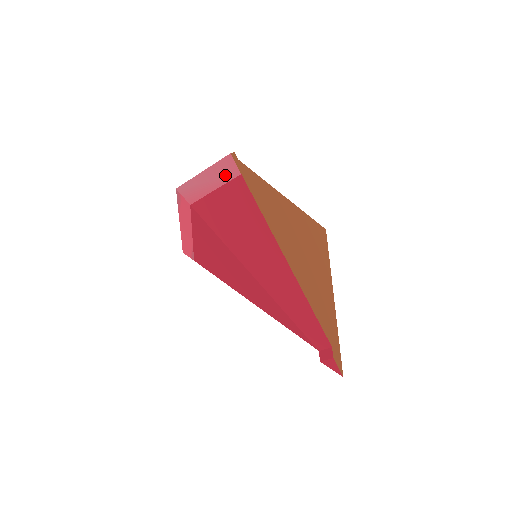
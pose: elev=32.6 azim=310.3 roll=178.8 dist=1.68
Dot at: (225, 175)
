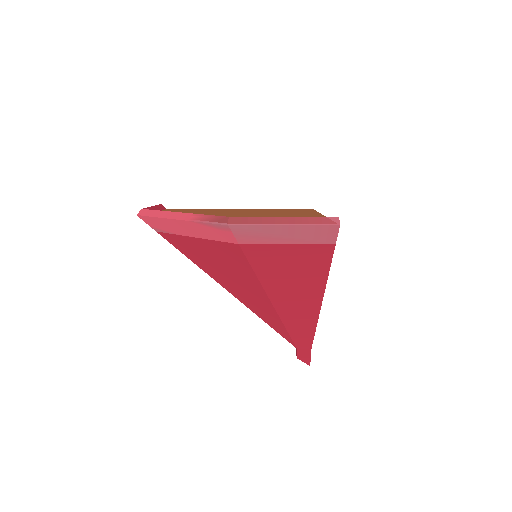
Dot at: (314, 238)
